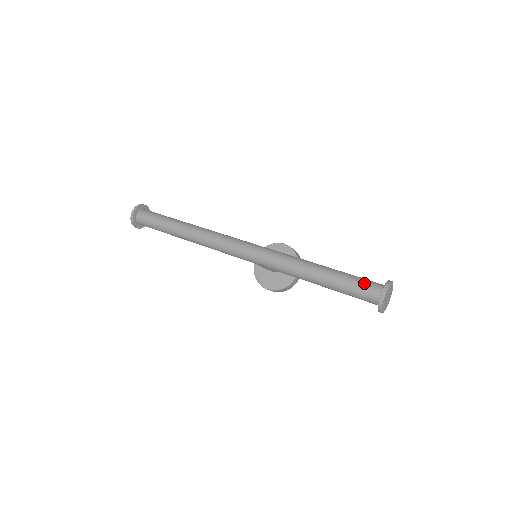
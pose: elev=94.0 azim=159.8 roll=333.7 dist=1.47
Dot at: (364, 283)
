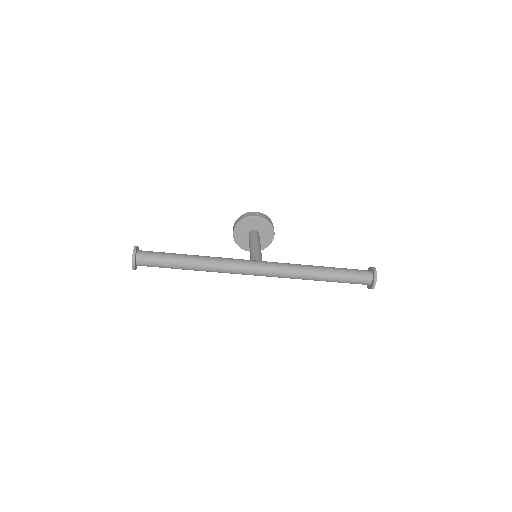
Dot at: (359, 277)
